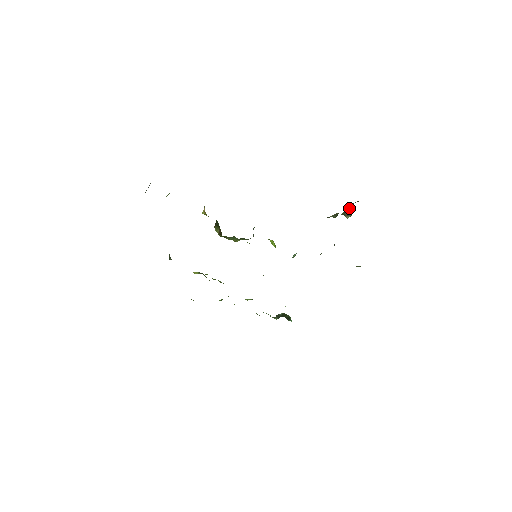
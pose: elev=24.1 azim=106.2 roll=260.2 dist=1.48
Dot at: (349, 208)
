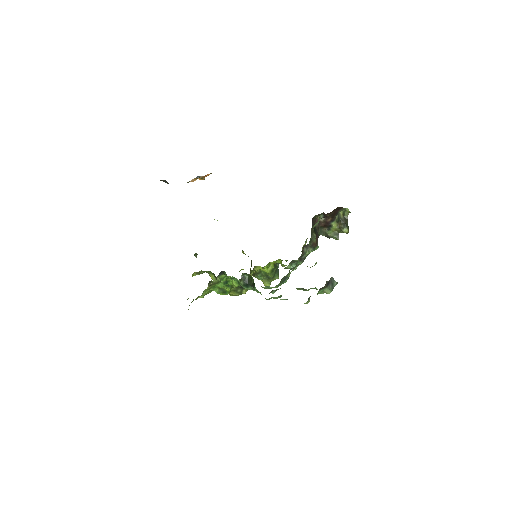
Dot at: (342, 219)
